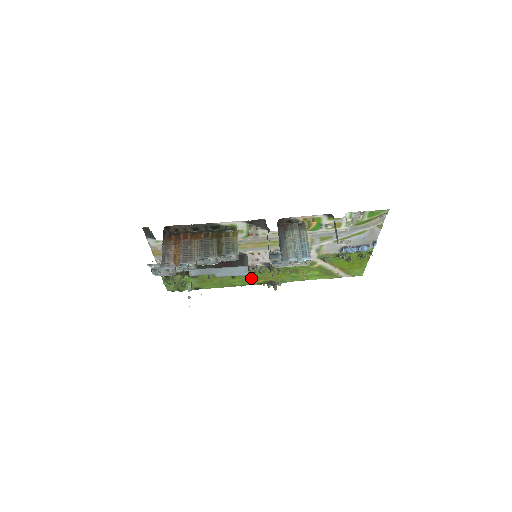
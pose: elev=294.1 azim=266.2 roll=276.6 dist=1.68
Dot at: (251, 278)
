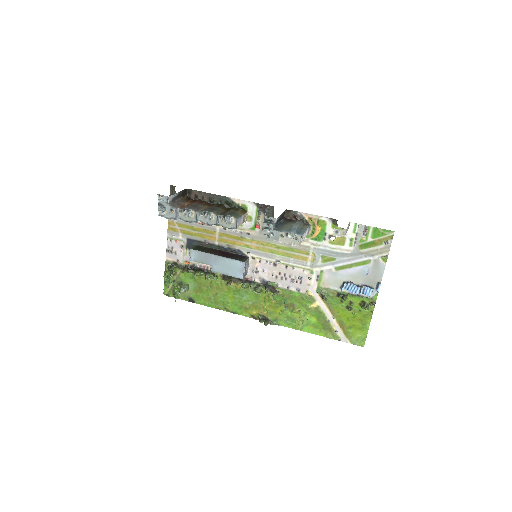
Dot at: (246, 303)
